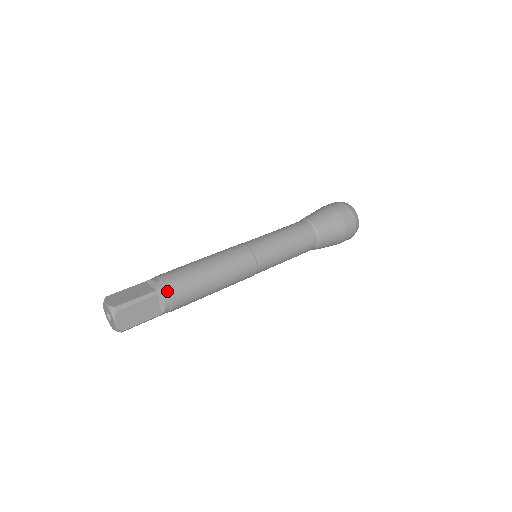
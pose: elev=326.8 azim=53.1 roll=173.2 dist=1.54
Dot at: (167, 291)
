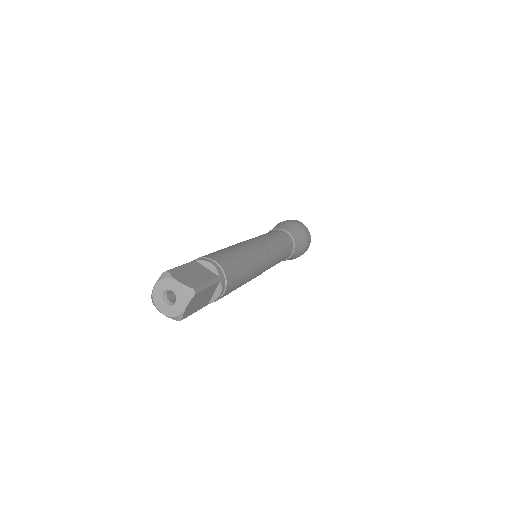
Dot at: (226, 279)
